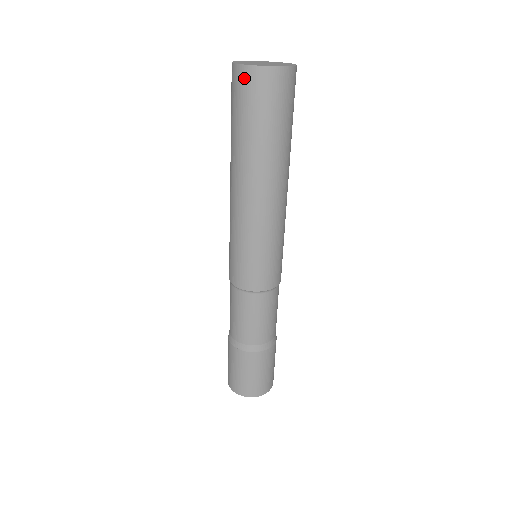
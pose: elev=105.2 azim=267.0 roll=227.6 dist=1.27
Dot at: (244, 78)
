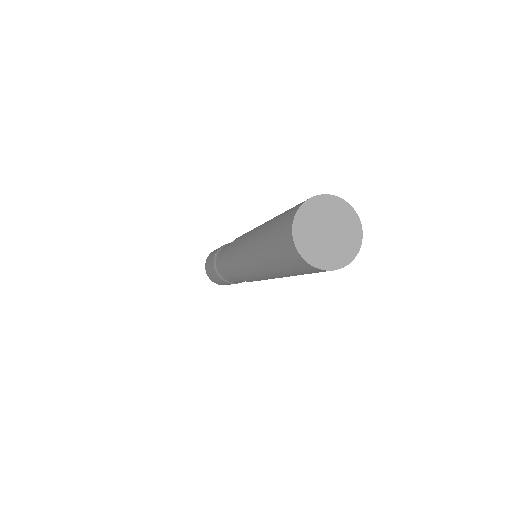
Dot at: (289, 246)
